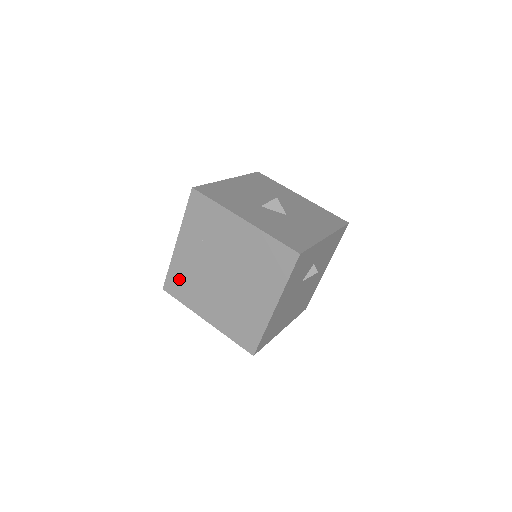
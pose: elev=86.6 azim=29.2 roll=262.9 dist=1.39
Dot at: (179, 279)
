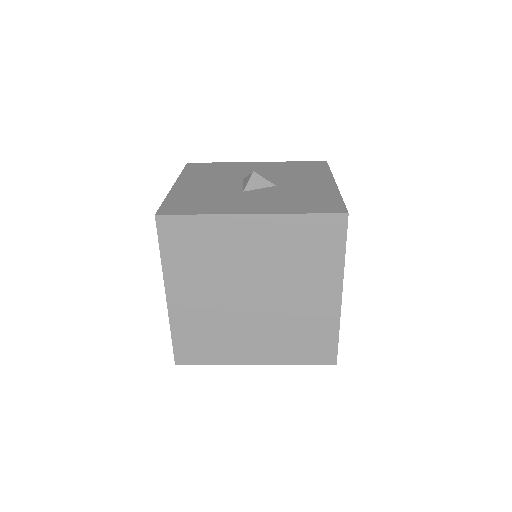
Dot at: (193, 339)
